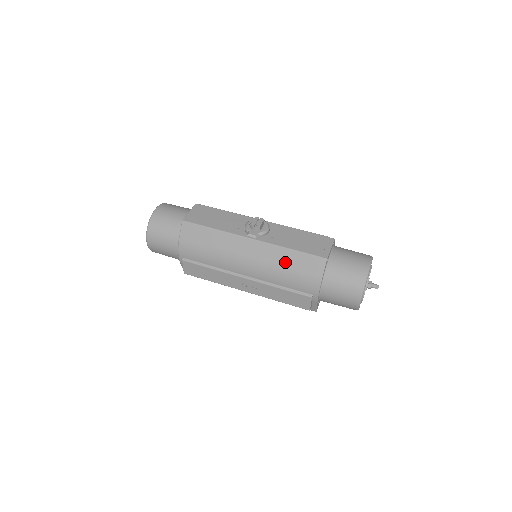
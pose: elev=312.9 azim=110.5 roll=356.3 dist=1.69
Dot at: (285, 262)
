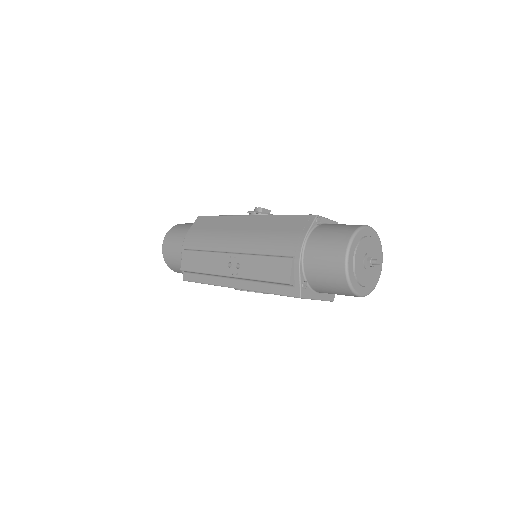
Dot at: (274, 226)
